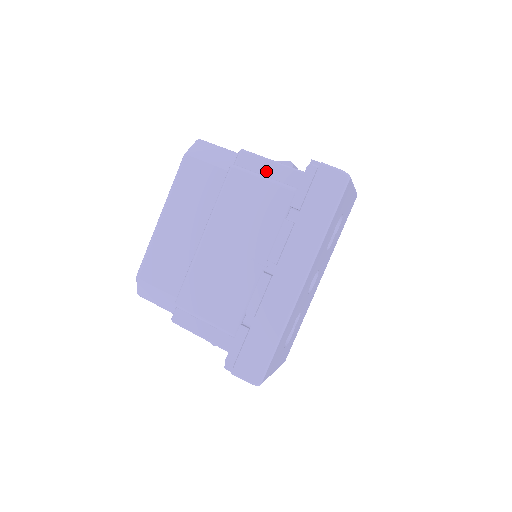
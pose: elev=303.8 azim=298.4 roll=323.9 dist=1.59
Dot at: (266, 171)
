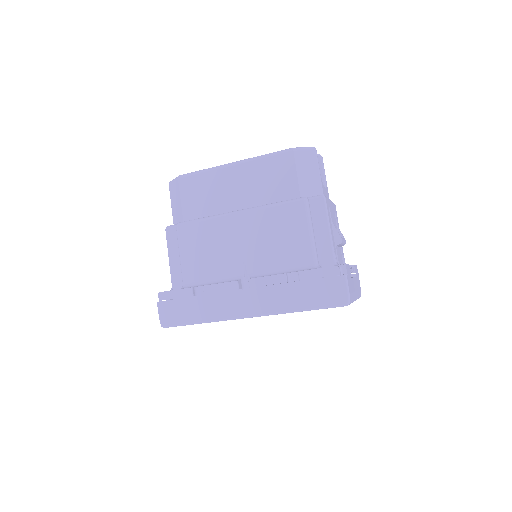
Dot at: (318, 229)
